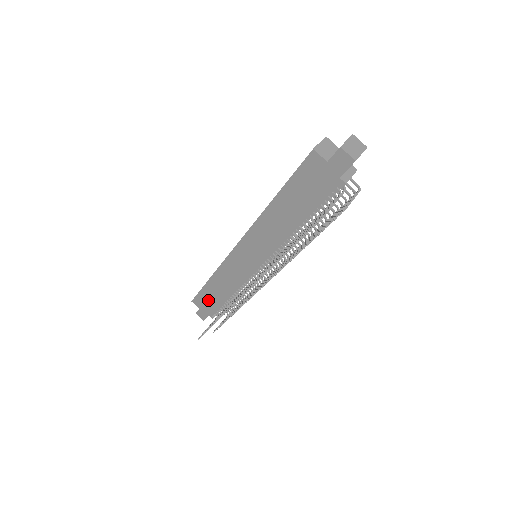
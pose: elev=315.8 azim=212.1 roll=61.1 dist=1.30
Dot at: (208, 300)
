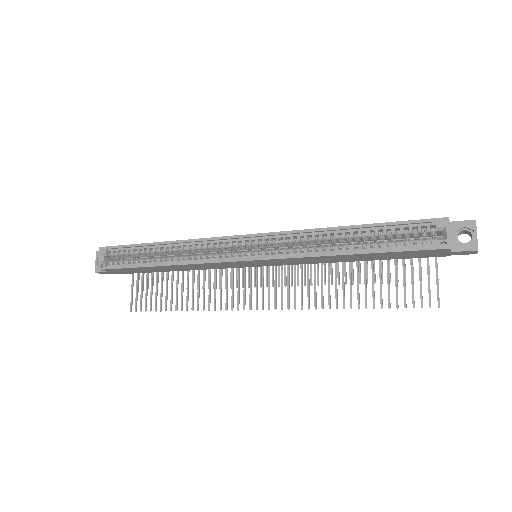
Dot at: (135, 270)
